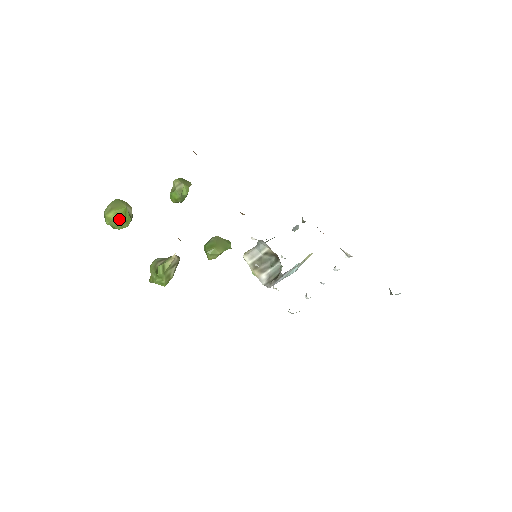
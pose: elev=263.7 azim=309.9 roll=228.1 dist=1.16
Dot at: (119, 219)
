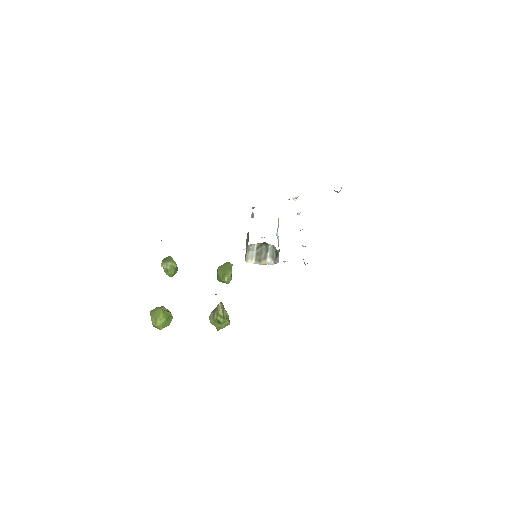
Dot at: (165, 320)
